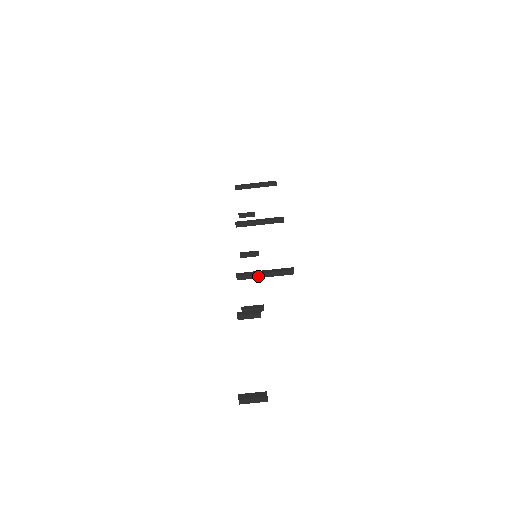
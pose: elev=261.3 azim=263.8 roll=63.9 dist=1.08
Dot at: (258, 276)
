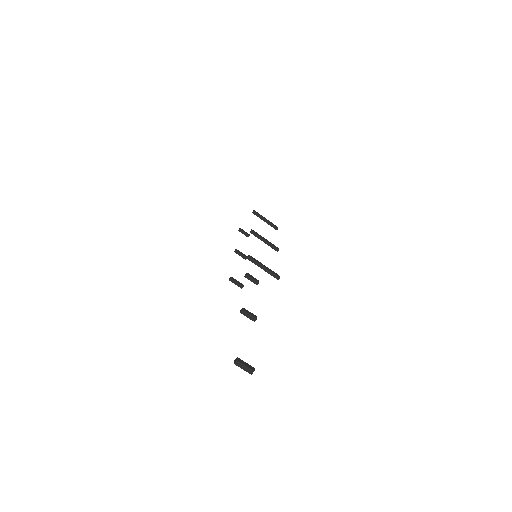
Dot at: (260, 265)
